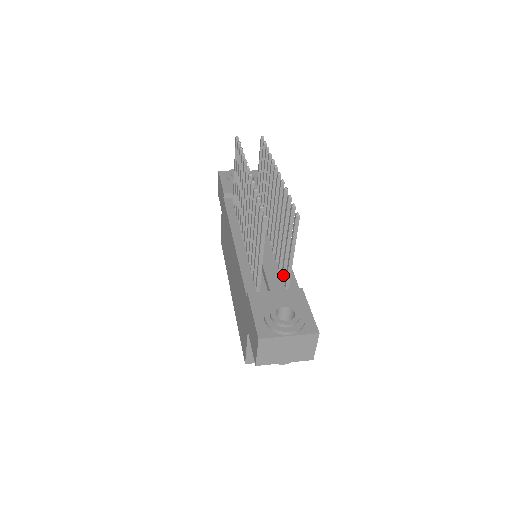
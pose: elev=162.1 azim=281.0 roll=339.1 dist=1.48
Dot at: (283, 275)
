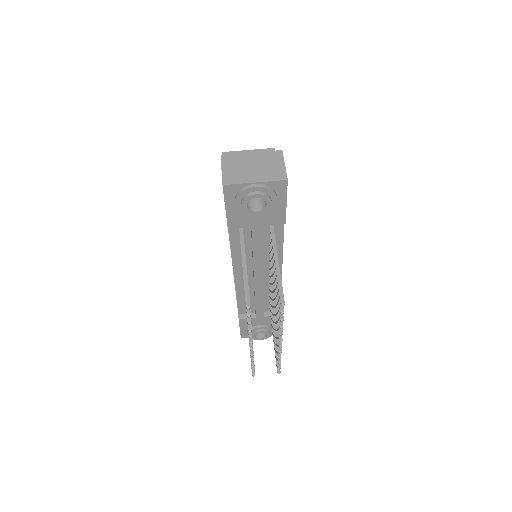
Dot at: (270, 305)
